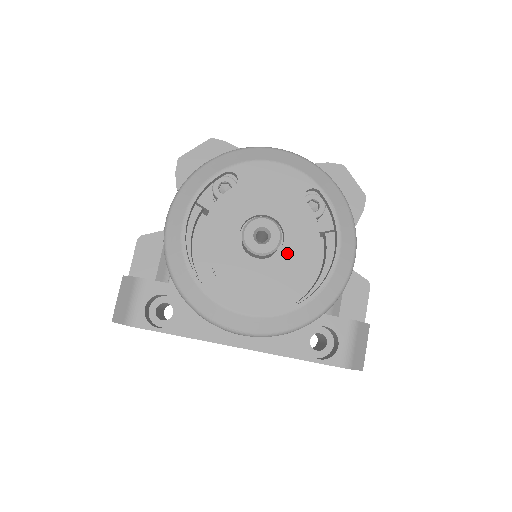
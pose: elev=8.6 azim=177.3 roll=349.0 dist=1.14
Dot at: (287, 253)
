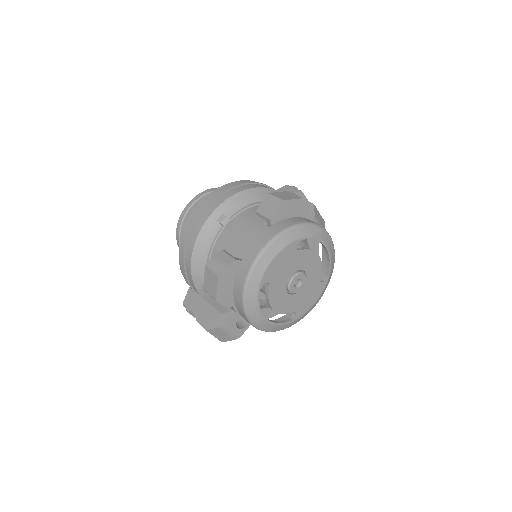
Dot at: (310, 273)
